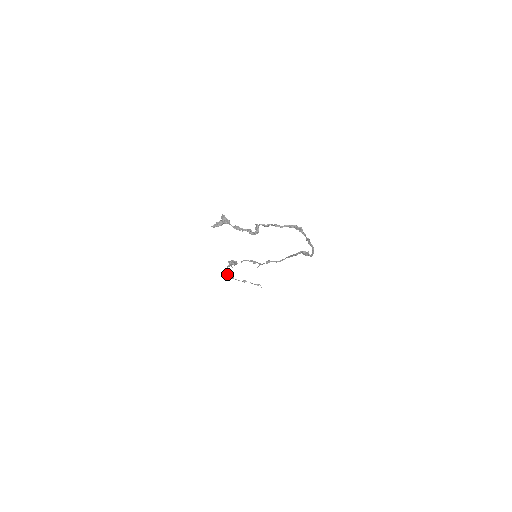
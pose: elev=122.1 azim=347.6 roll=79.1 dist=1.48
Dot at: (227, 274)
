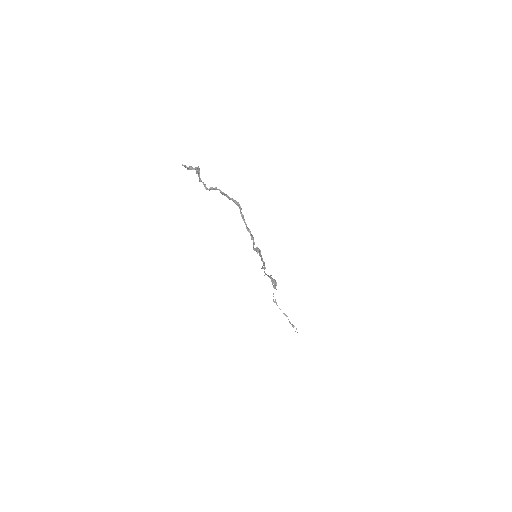
Dot at: (273, 296)
